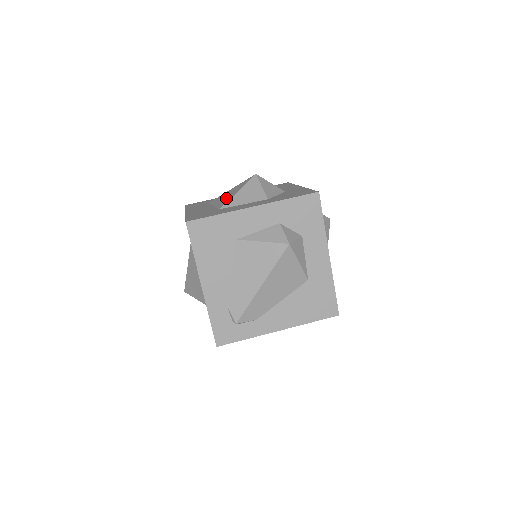
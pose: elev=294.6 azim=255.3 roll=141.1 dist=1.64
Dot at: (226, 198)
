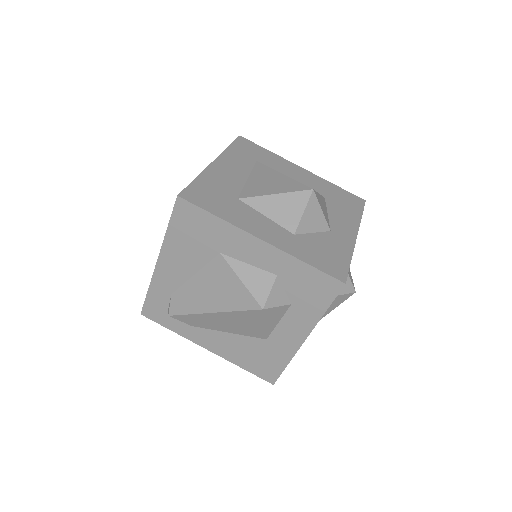
Dot at: (261, 186)
